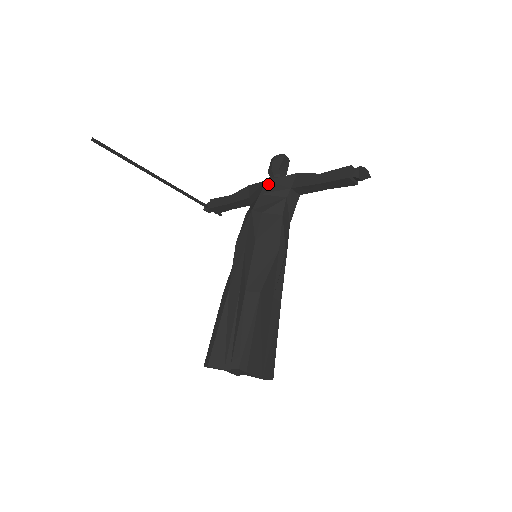
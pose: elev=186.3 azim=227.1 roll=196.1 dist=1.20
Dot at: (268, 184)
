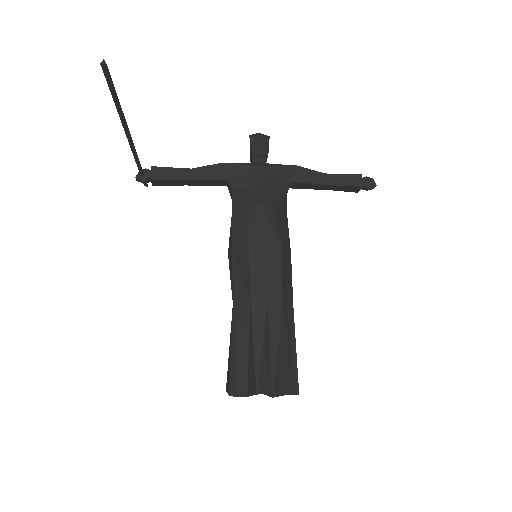
Dot at: (266, 172)
